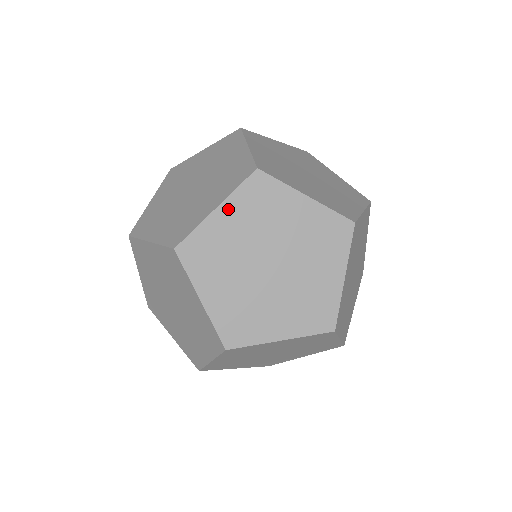
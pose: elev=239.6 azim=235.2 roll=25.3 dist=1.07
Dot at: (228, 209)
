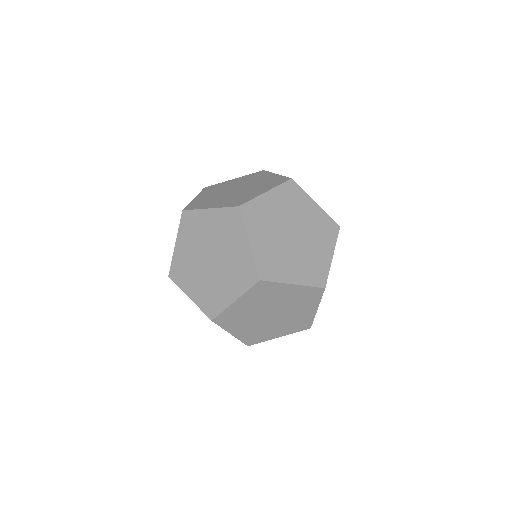
Dot at: (253, 237)
